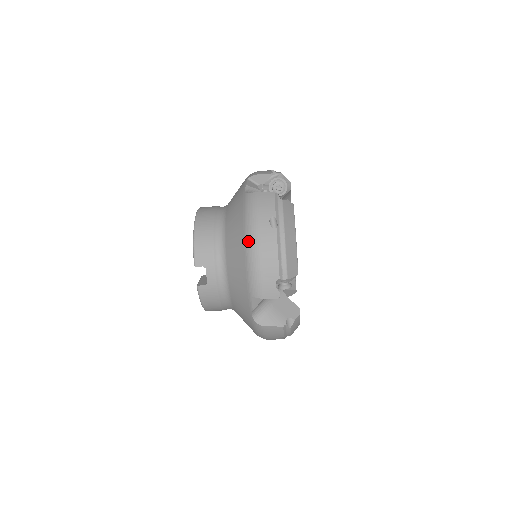
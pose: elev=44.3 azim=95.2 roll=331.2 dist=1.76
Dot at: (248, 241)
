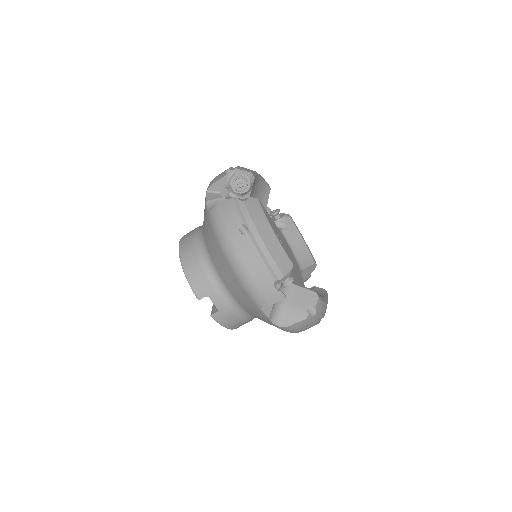
Dot at: (229, 259)
